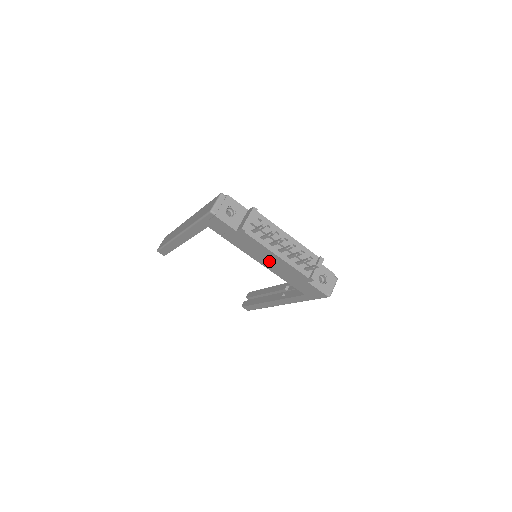
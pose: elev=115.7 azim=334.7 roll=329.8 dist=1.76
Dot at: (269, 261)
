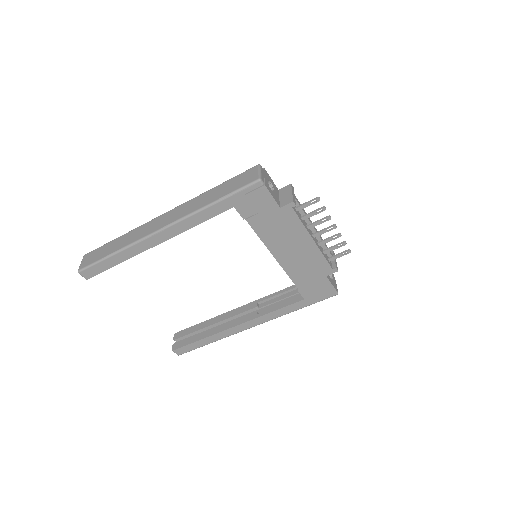
Dot at: (293, 252)
